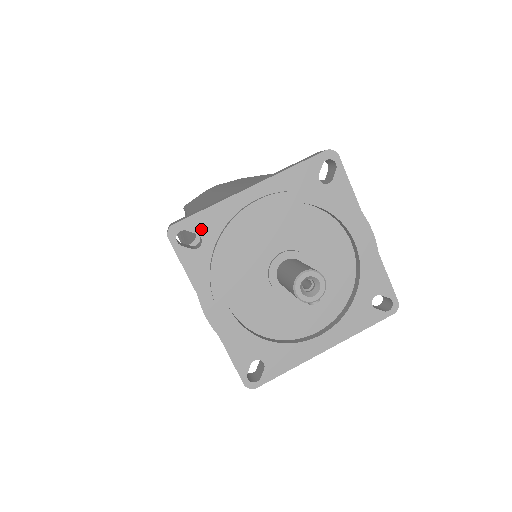
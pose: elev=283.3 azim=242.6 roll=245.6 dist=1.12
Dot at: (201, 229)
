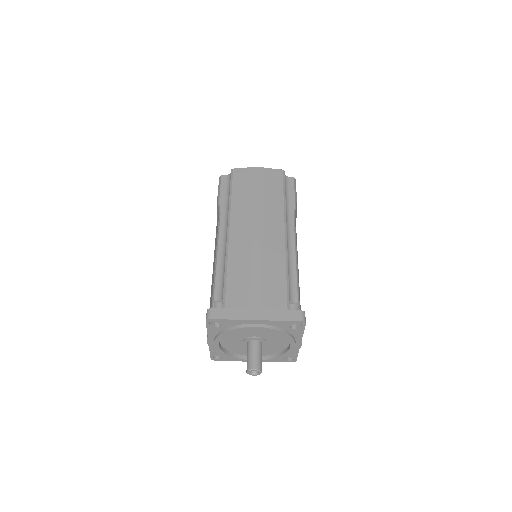
Dot at: (223, 323)
